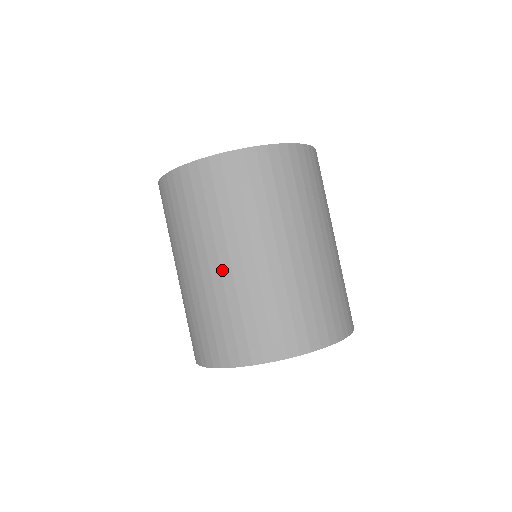
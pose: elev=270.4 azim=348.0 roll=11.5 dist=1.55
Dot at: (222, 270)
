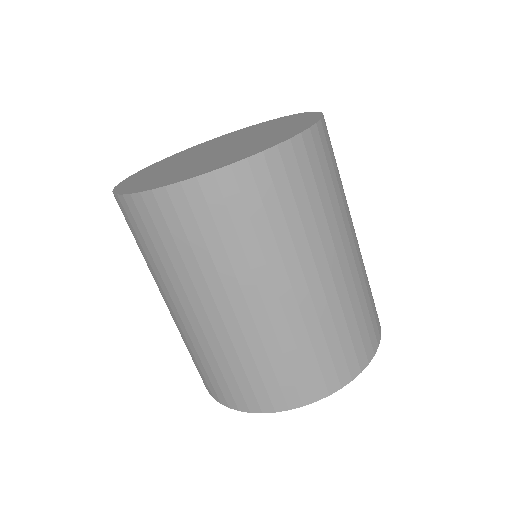
Dot at: (323, 283)
